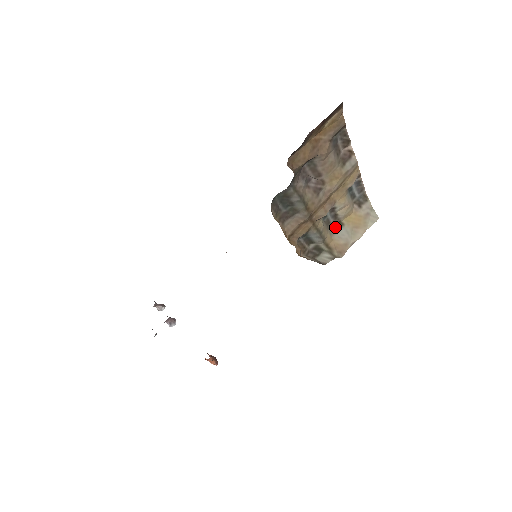
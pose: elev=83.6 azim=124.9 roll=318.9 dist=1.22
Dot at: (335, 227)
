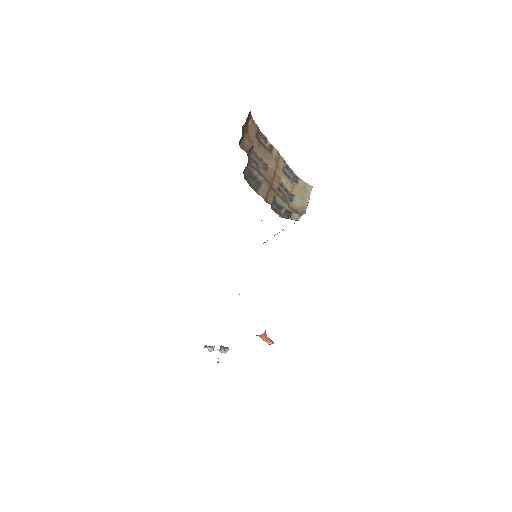
Dot at: (290, 198)
